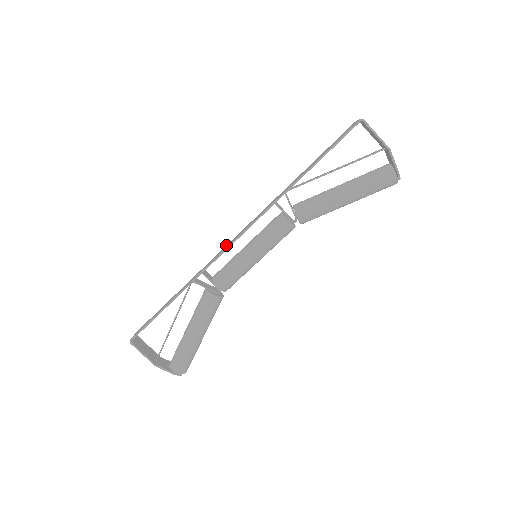
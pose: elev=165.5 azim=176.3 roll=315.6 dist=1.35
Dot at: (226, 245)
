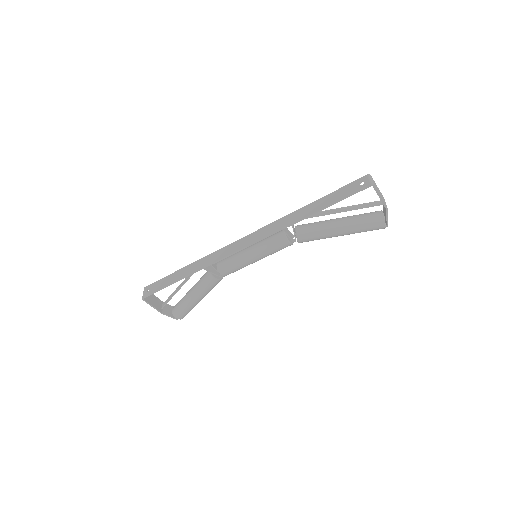
Dot at: (232, 243)
